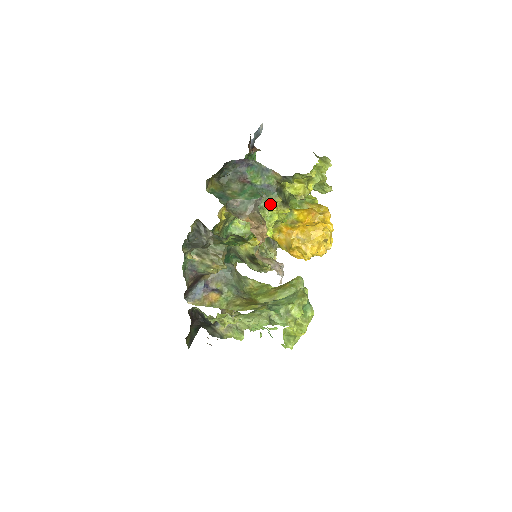
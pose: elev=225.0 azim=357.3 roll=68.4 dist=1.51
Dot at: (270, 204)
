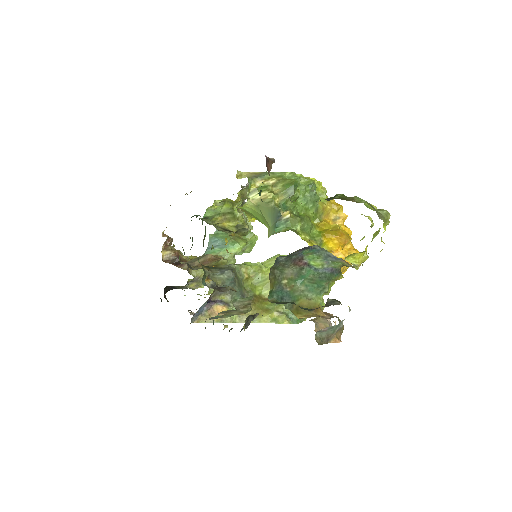
Dot at: (332, 284)
